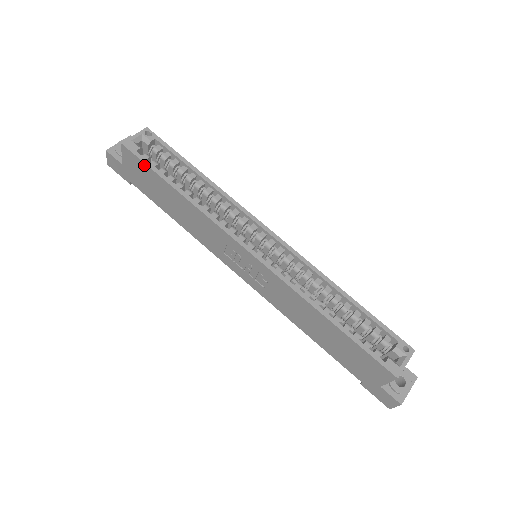
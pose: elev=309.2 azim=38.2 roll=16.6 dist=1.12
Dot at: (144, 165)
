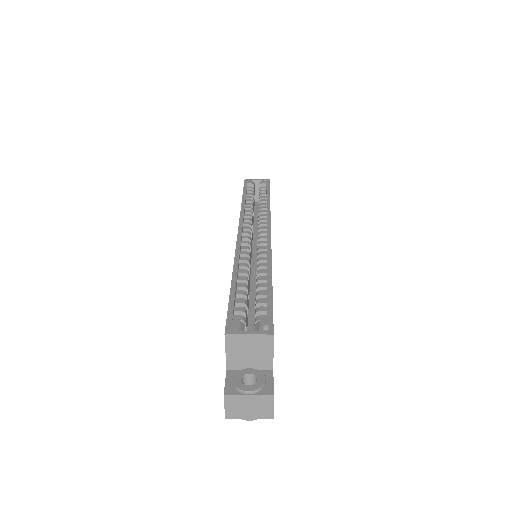
Dot at: occluded
